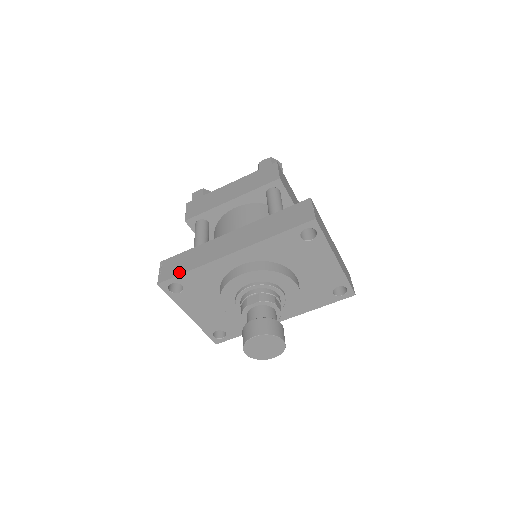
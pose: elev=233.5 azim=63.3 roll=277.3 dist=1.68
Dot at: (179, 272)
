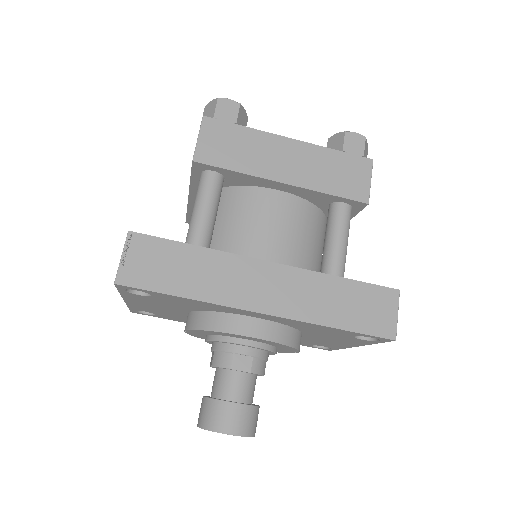
Dot at: (162, 287)
